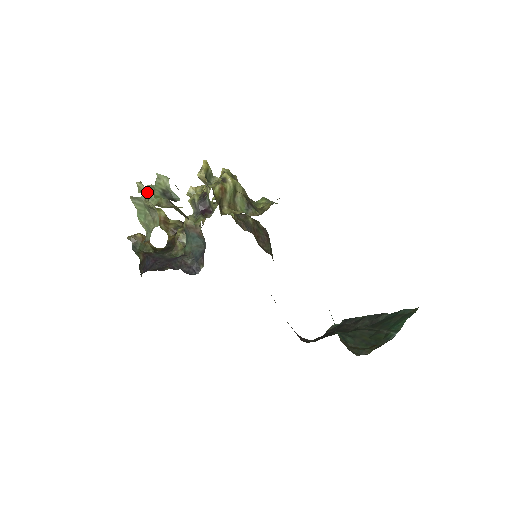
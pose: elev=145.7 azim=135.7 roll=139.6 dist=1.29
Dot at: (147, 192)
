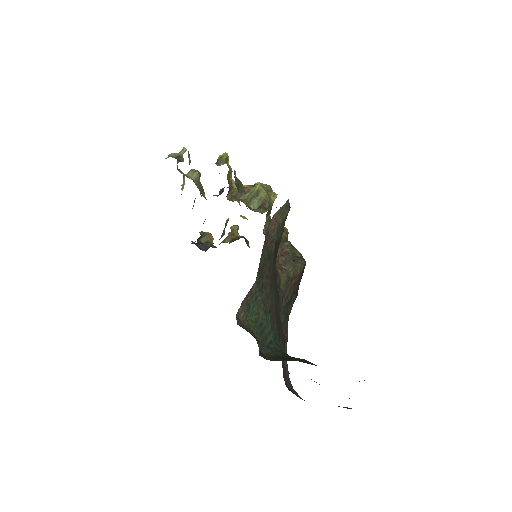
Dot at: occluded
